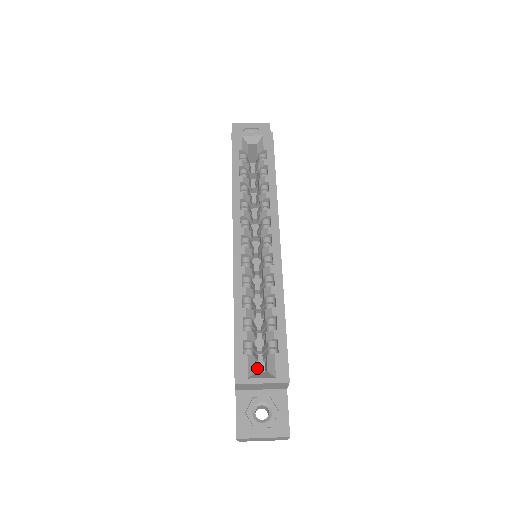
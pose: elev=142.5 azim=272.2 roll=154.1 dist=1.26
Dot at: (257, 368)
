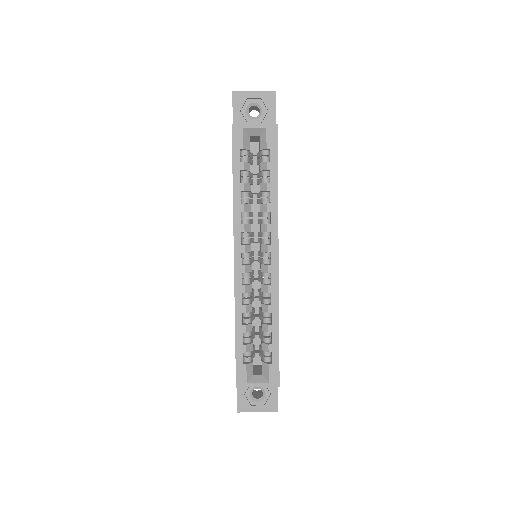
Dot at: (255, 356)
